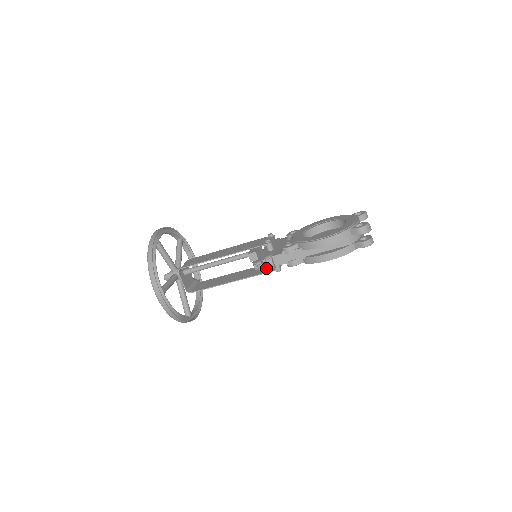
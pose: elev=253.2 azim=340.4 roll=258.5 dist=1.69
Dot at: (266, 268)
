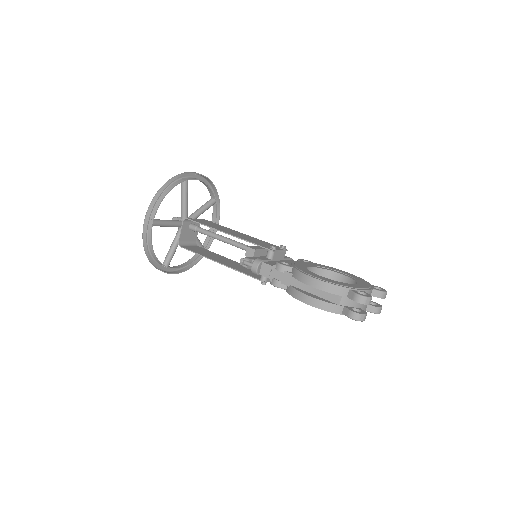
Dot at: occluded
